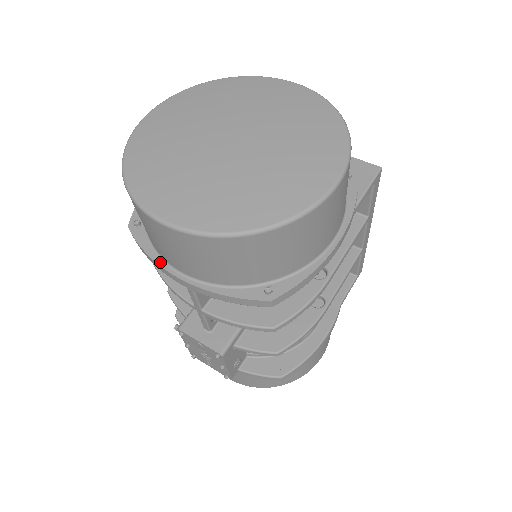
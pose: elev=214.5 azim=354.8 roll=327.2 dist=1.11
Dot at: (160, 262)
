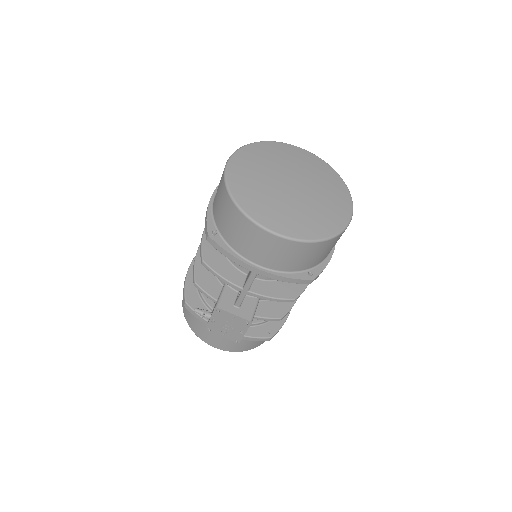
Dot at: (241, 258)
